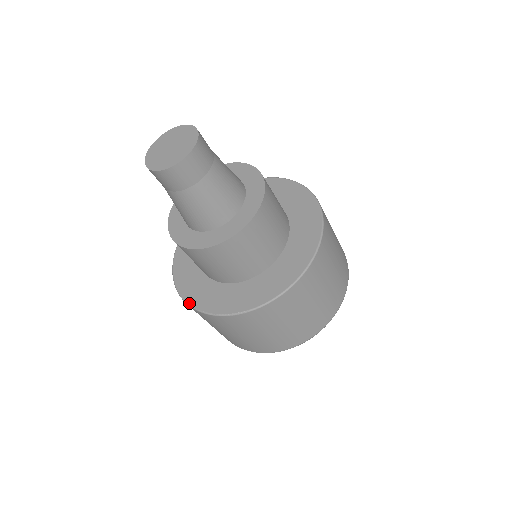
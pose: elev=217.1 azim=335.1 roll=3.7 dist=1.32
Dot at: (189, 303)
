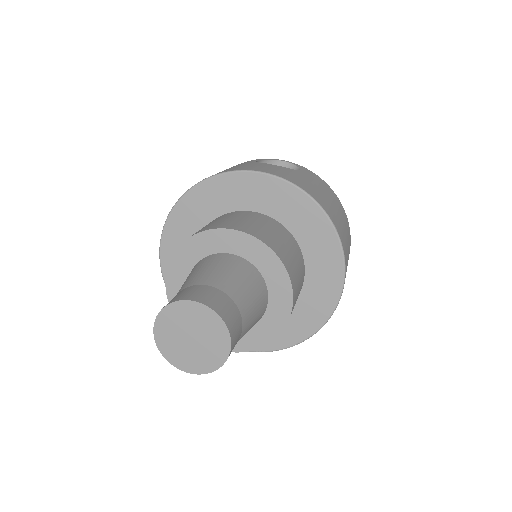
Dot at: occluded
